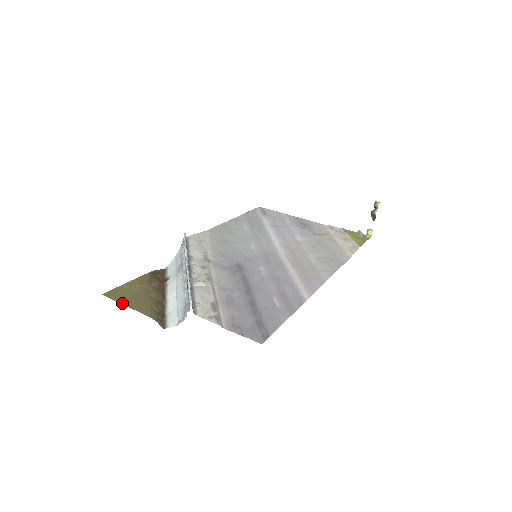
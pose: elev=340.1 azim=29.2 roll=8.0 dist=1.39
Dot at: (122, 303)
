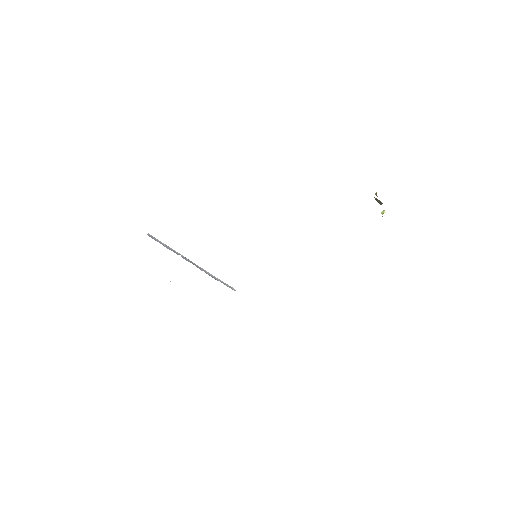
Dot at: occluded
